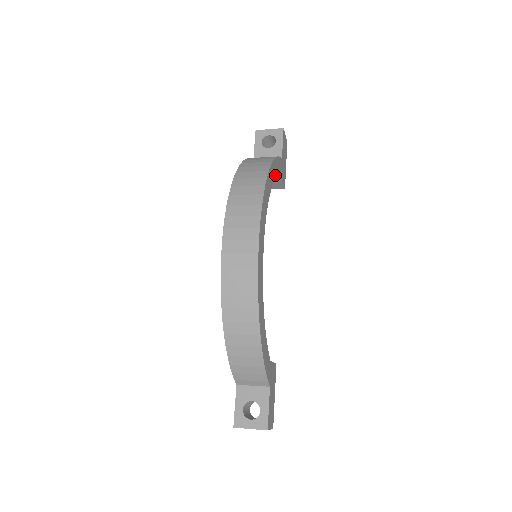
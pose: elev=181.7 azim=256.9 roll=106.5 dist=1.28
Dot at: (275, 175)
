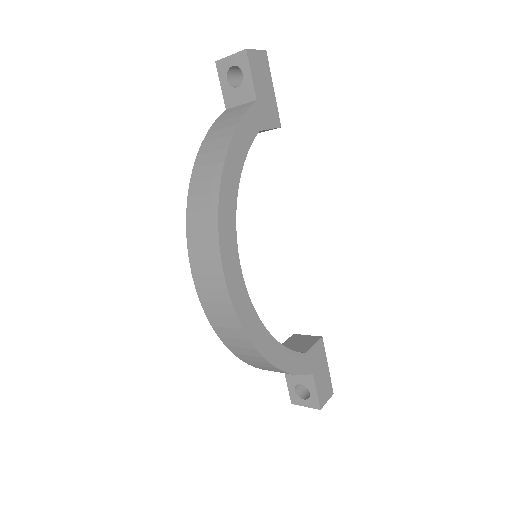
Dot at: (243, 153)
